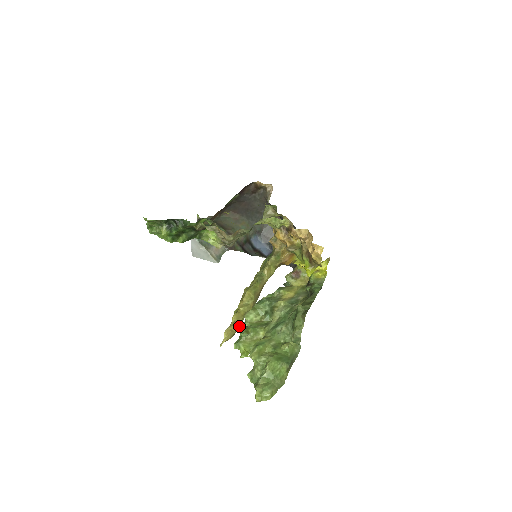
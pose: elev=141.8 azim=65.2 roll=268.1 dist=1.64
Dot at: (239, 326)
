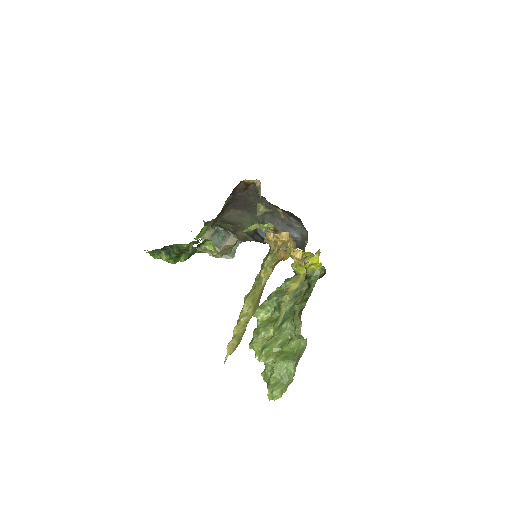
Dot at: (241, 337)
